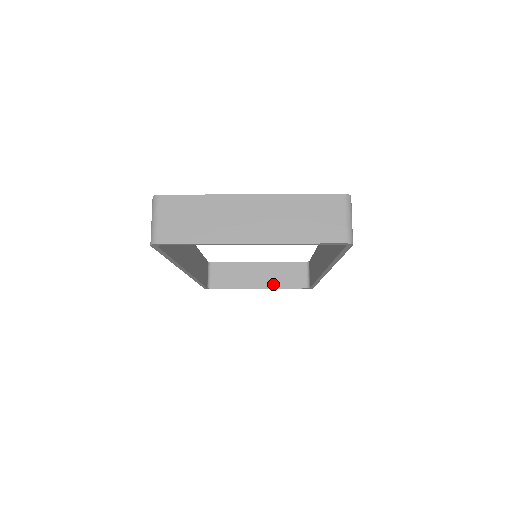
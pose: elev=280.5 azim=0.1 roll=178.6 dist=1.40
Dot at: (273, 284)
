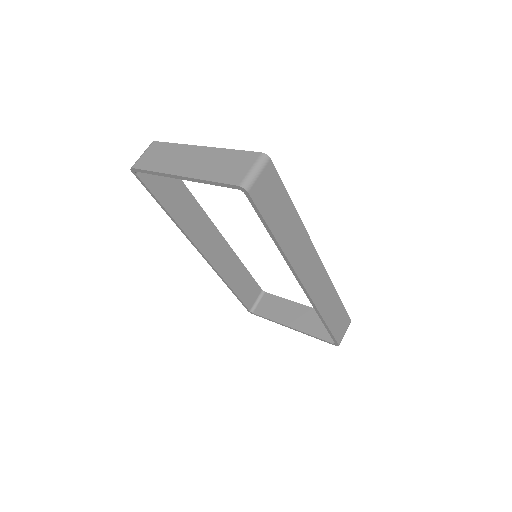
Dot at: (305, 328)
